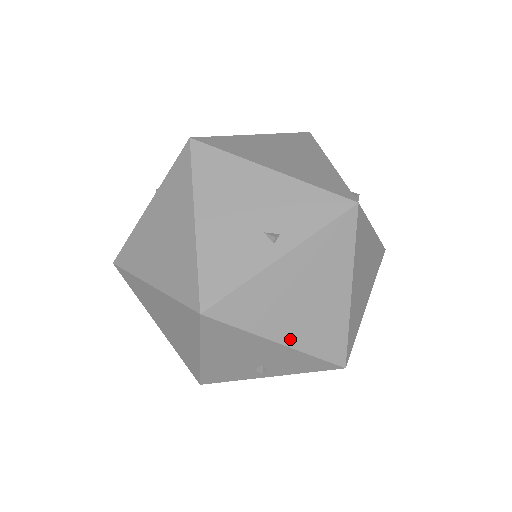
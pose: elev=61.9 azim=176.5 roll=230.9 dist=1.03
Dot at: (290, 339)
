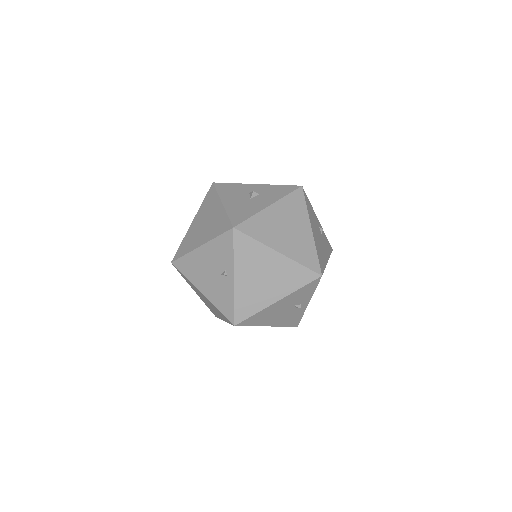
Dot at: (280, 295)
